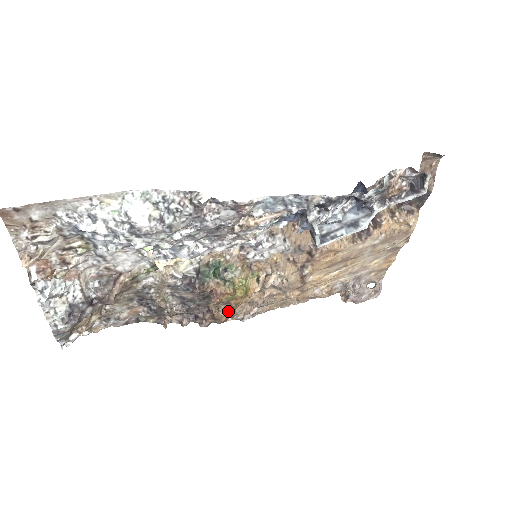
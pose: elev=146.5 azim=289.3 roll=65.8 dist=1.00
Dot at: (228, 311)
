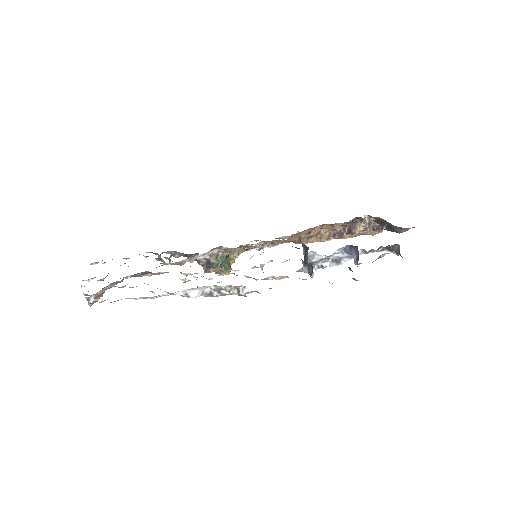
Dot at: occluded
